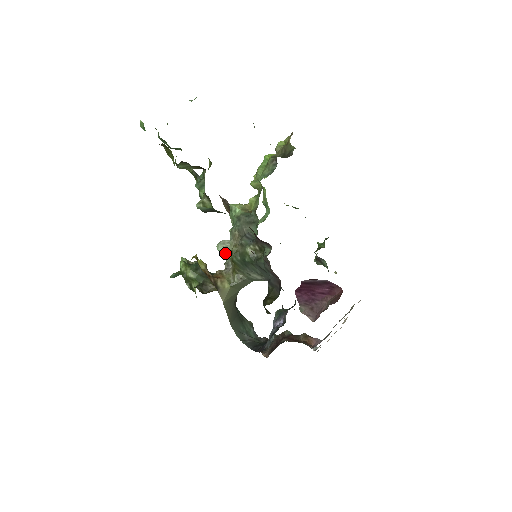
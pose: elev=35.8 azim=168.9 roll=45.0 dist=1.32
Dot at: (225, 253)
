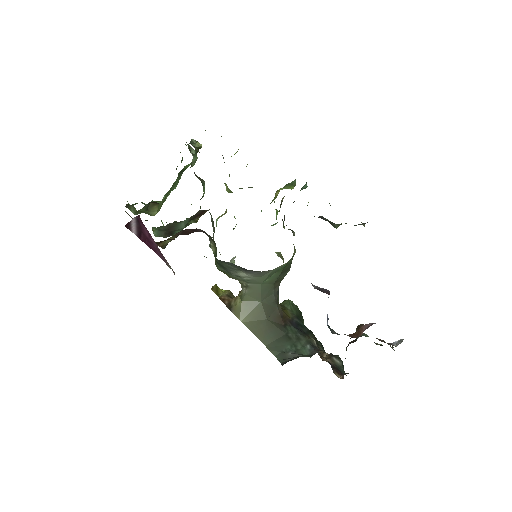
Dot at: occluded
